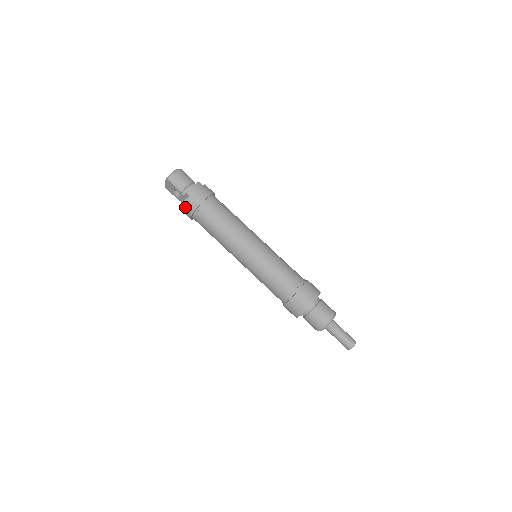
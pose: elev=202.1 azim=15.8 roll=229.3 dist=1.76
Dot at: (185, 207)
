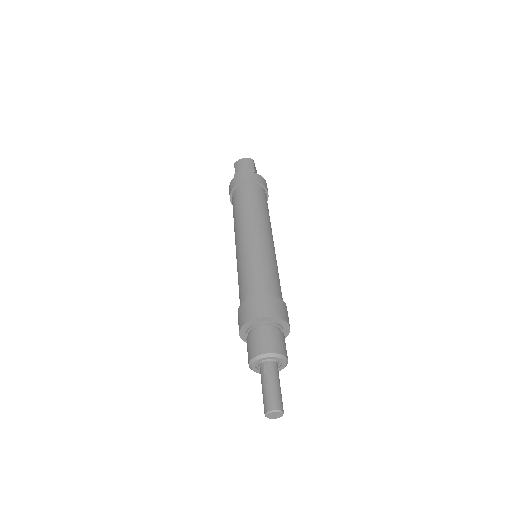
Dot at: (229, 190)
